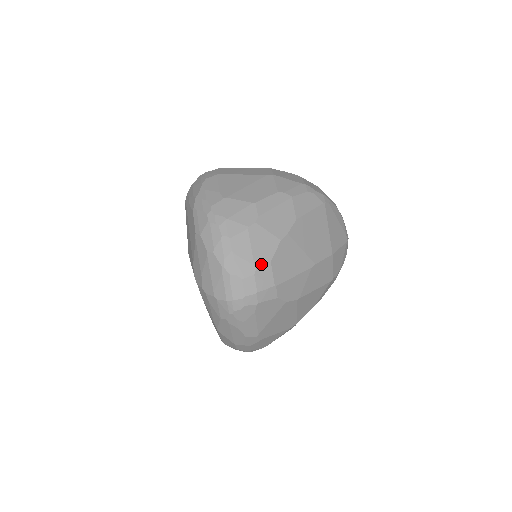
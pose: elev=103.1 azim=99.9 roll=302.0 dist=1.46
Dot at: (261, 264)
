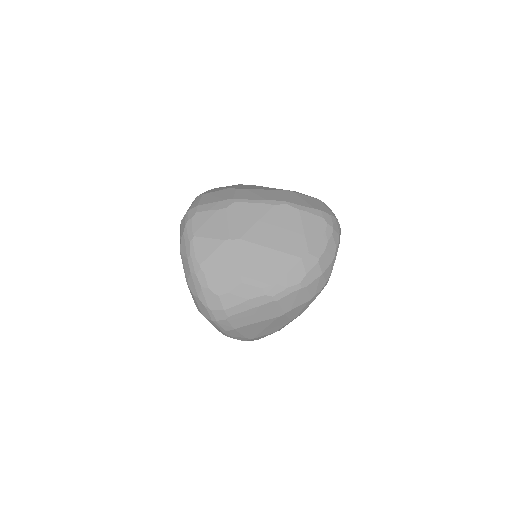
Dot at: occluded
